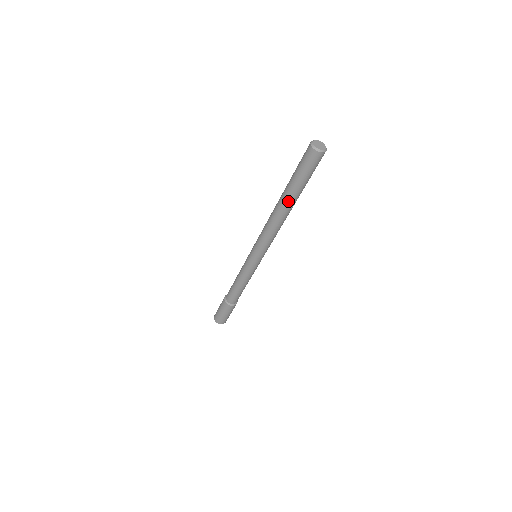
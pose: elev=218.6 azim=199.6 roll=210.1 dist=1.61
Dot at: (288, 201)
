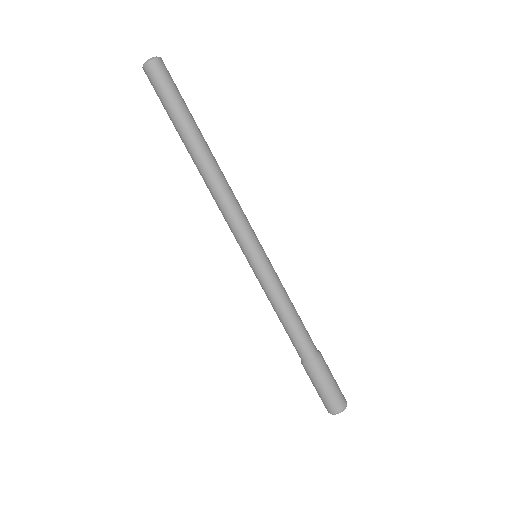
Dot at: (191, 143)
